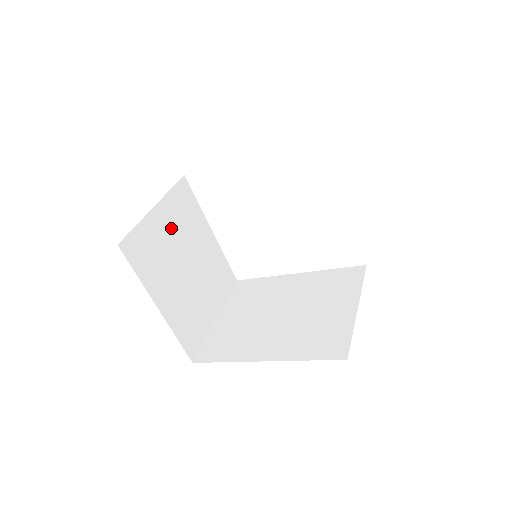
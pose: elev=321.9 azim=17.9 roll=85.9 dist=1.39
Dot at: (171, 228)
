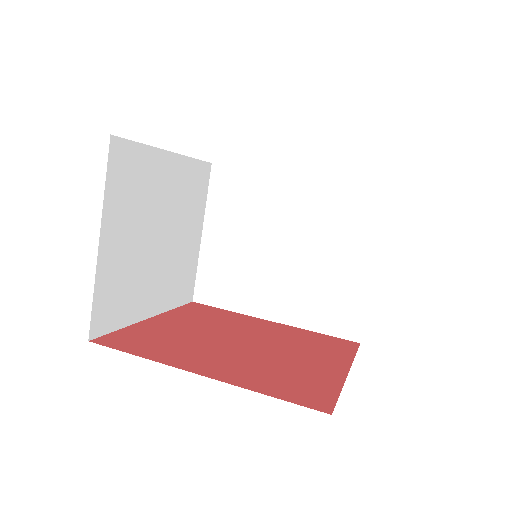
Dot at: (128, 231)
